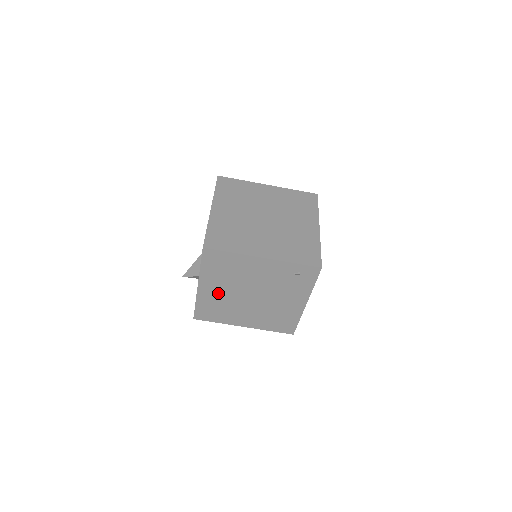
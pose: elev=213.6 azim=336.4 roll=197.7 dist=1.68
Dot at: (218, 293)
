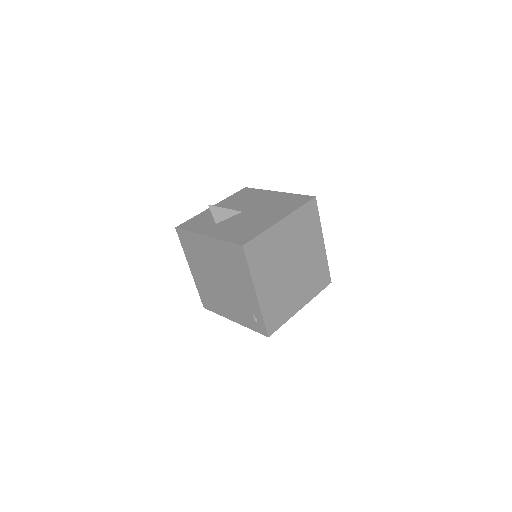
Dot at: (209, 252)
